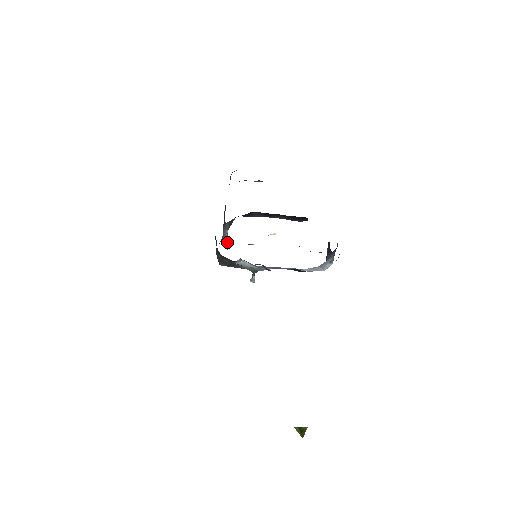
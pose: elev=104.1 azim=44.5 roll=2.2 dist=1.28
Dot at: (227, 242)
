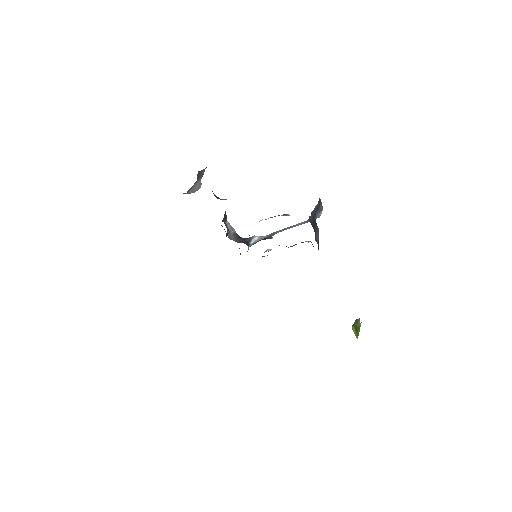
Dot at: (233, 228)
